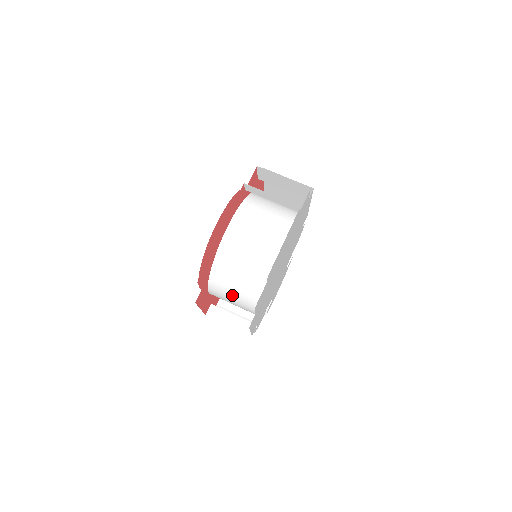
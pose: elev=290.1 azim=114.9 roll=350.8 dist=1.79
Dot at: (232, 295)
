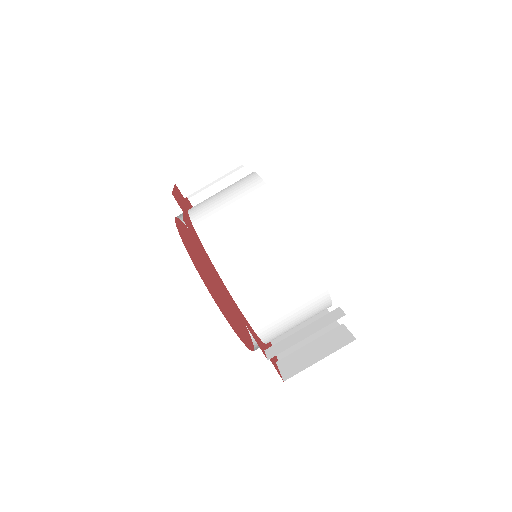
Dot at: occluded
